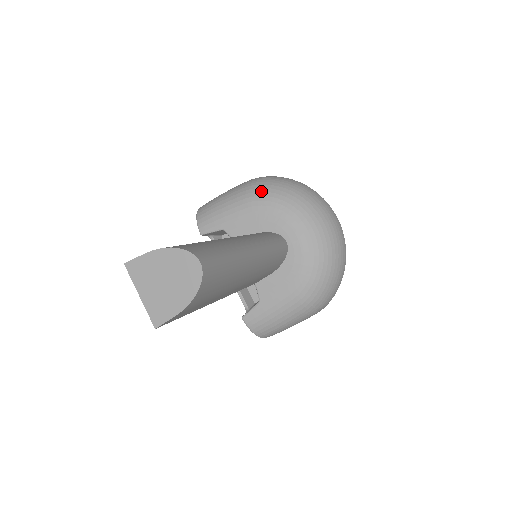
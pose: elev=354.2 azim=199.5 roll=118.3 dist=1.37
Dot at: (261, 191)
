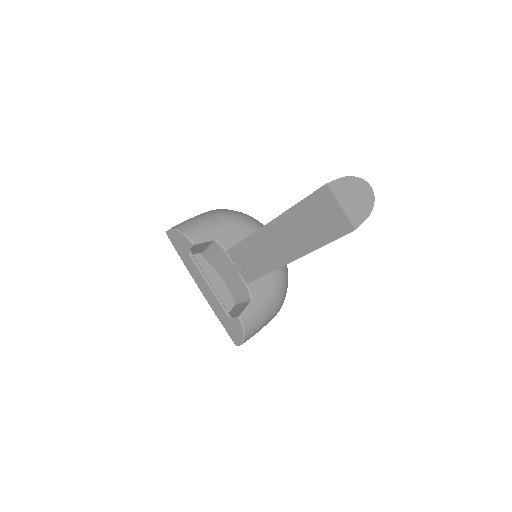
Dot at: (236, 214)
